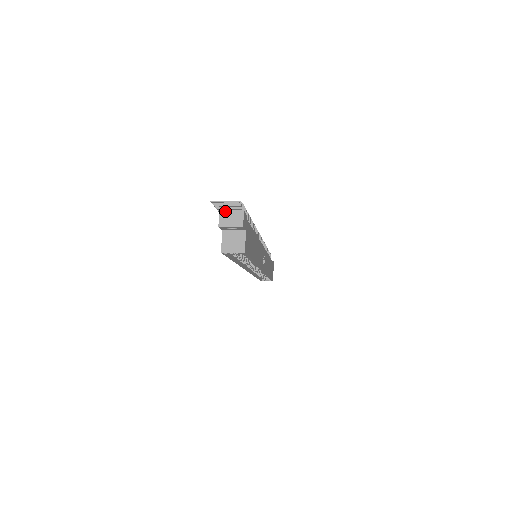
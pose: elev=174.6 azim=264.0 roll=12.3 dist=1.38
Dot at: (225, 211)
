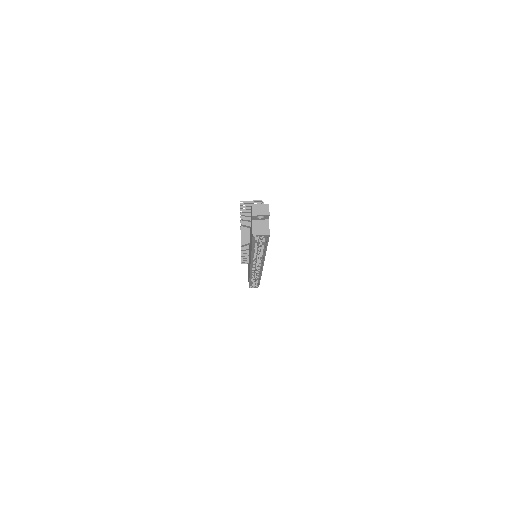
Dot at: (256, 205)
